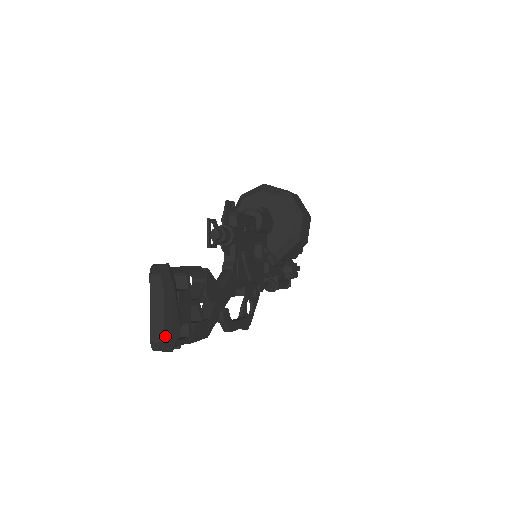
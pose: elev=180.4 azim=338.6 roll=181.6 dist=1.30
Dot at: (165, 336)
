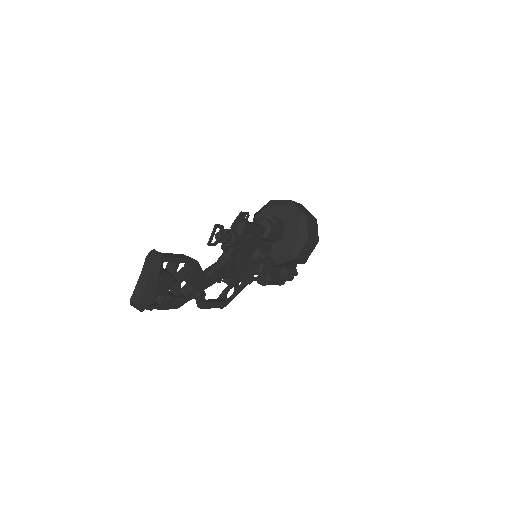
Dot at: (140, 301)
